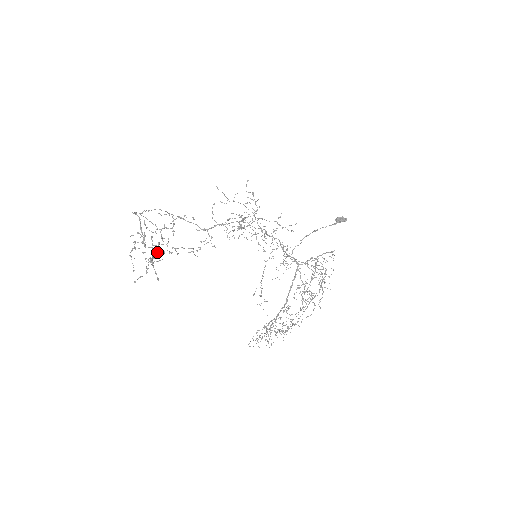
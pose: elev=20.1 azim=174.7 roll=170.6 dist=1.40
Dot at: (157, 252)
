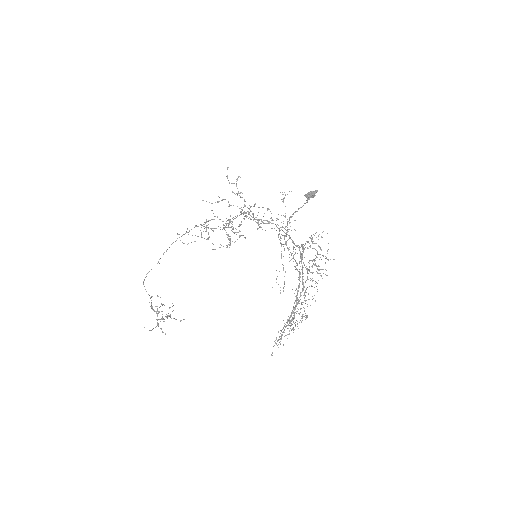
Dot at: occluded
